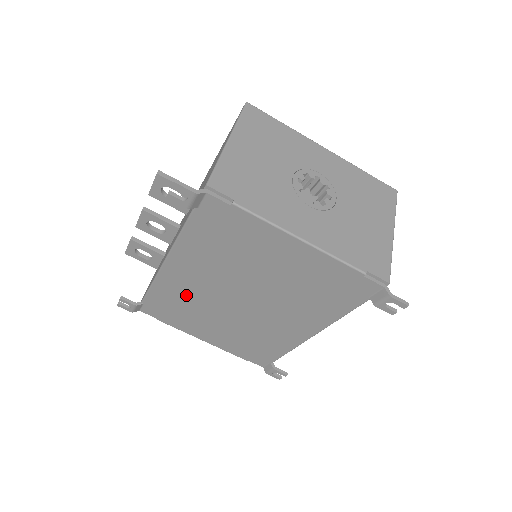
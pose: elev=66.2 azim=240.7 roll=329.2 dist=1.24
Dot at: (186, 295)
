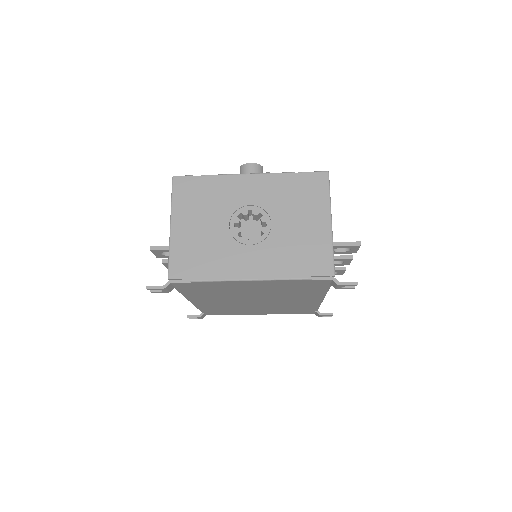
Dot at: (222, 306)
